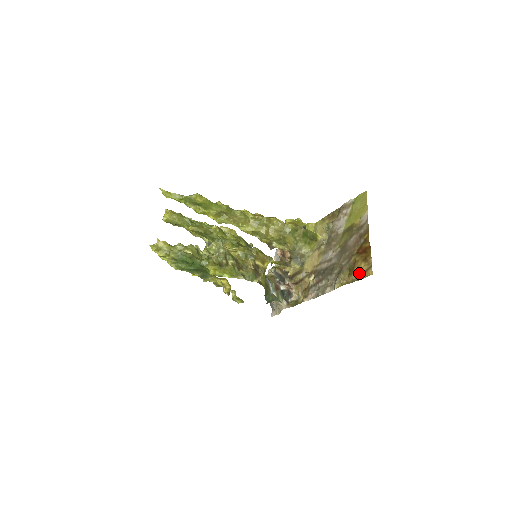
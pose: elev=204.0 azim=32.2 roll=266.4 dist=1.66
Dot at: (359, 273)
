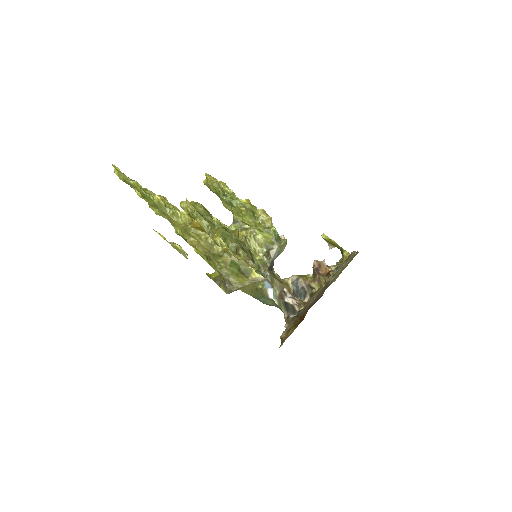
Dot at: occluded
